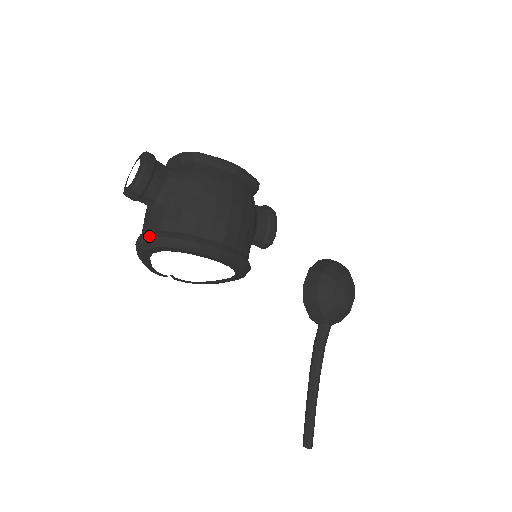
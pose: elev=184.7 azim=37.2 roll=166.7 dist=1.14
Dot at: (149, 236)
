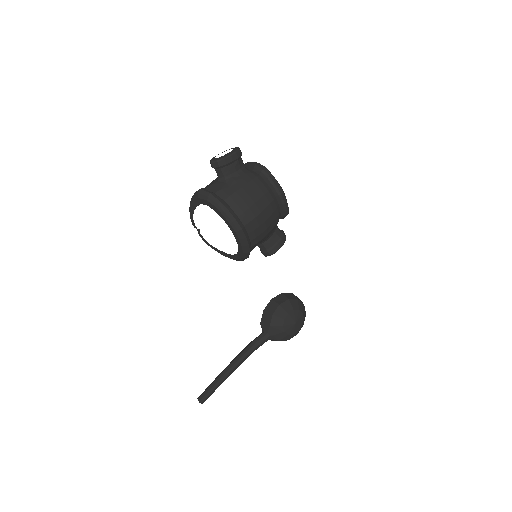
Dot at: (207, 192)
